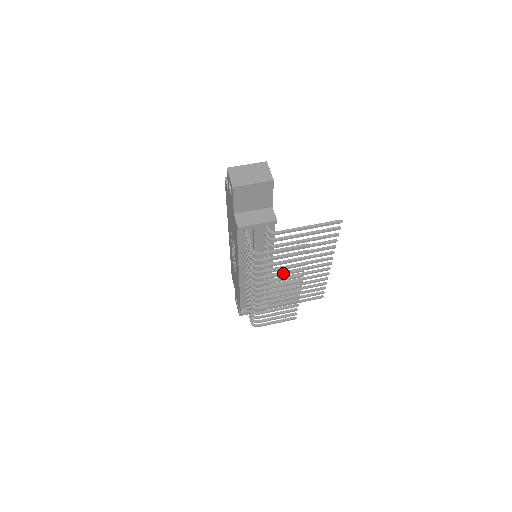
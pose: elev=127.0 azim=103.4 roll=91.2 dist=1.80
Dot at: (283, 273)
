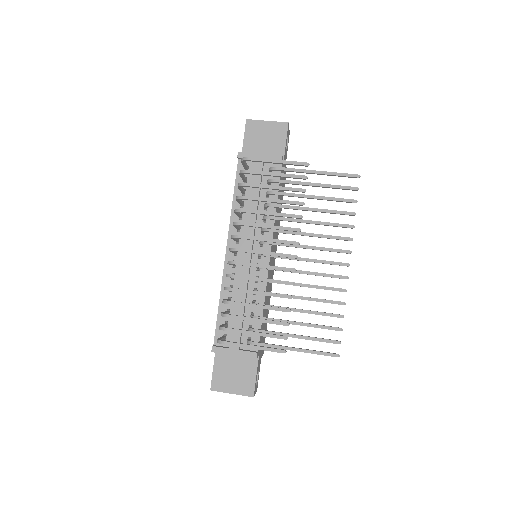
Dot at: (274, 212)
